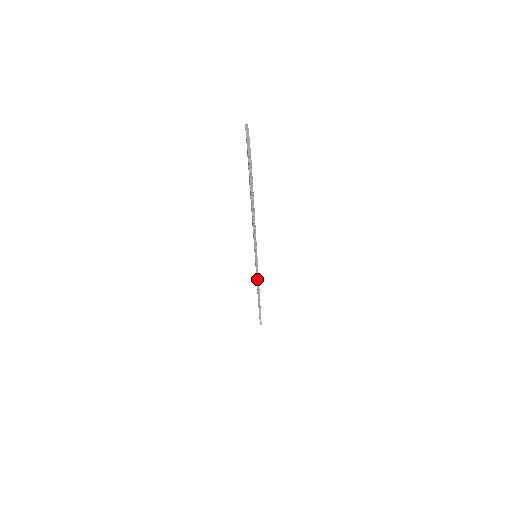
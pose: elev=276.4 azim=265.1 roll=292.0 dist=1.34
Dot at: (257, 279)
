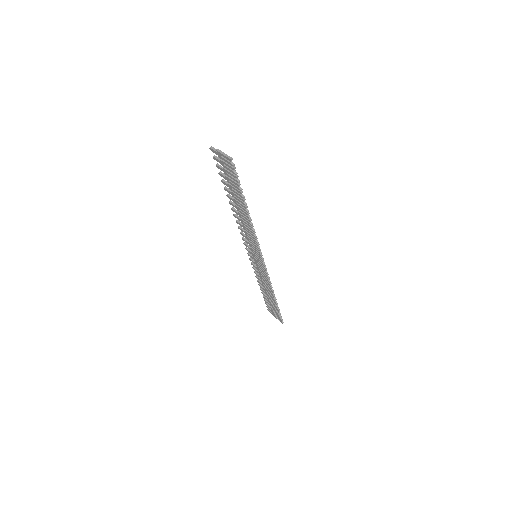
Dot at: (267, 274)
